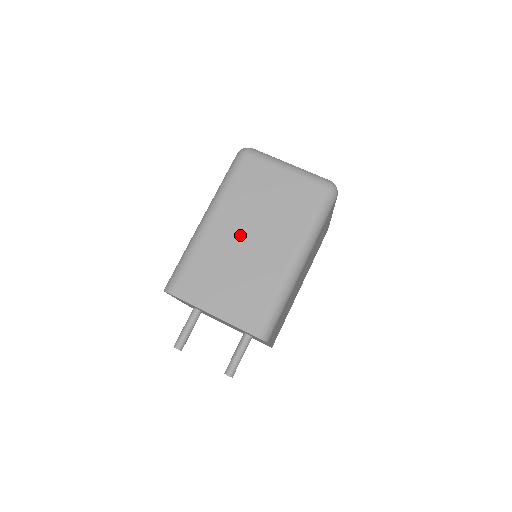
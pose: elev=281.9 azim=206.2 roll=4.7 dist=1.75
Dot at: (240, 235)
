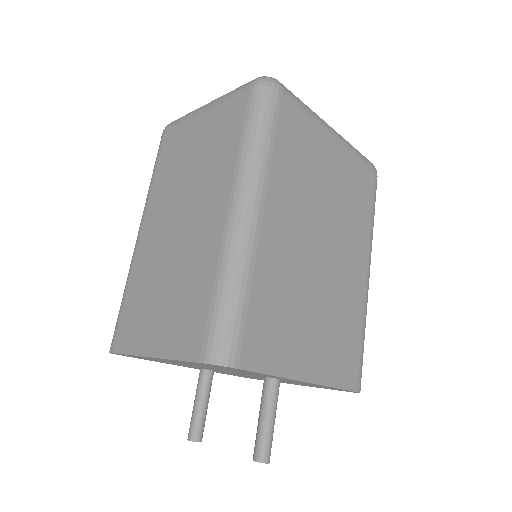
Dot at: (168, 225)
